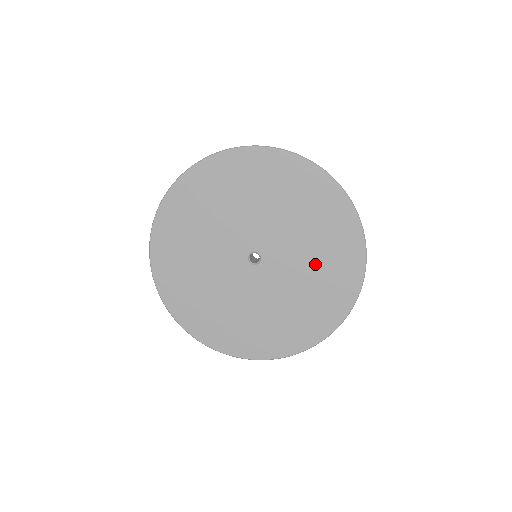
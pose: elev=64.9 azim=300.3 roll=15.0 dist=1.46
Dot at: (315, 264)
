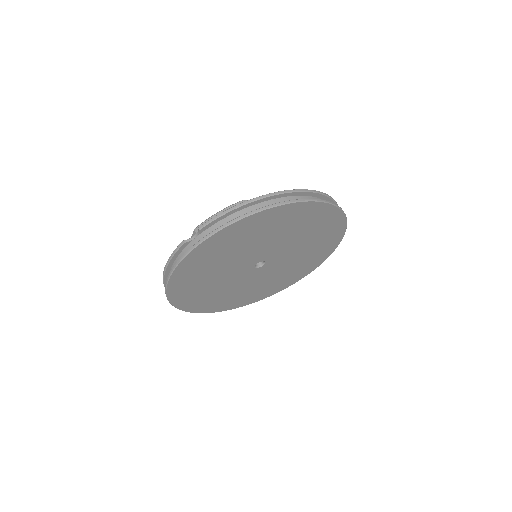
Dot at: (303, 235)
